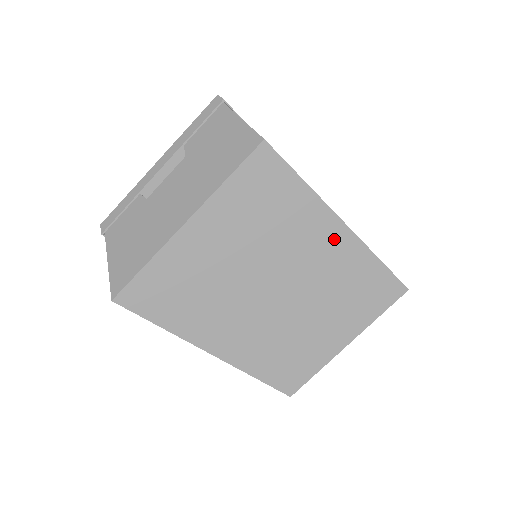
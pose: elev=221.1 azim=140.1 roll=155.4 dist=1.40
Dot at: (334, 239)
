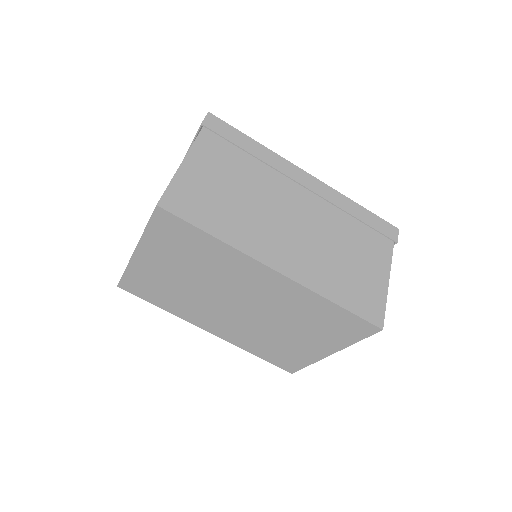
Dot at: (266, 277)
